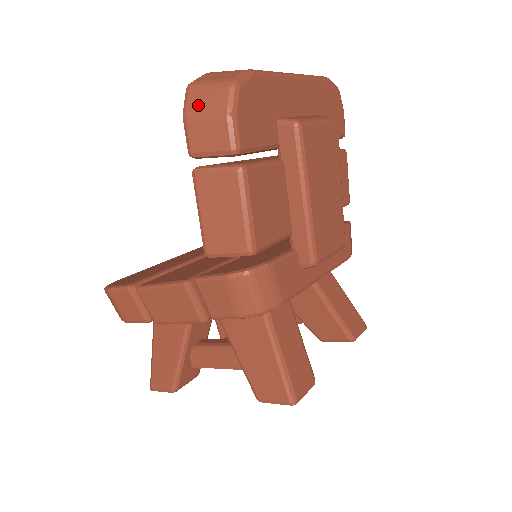
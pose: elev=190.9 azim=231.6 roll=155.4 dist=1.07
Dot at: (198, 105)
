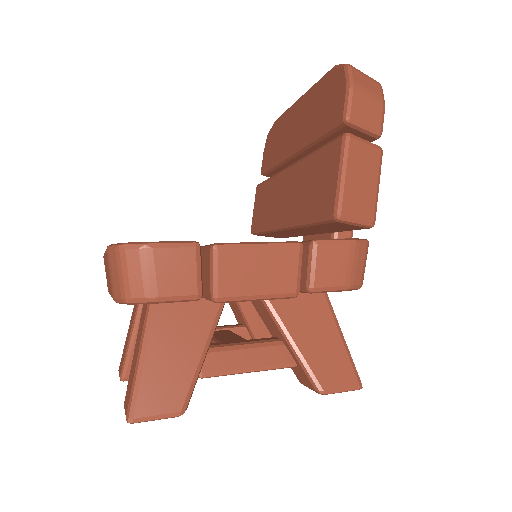
Dot at: (362, 83)
